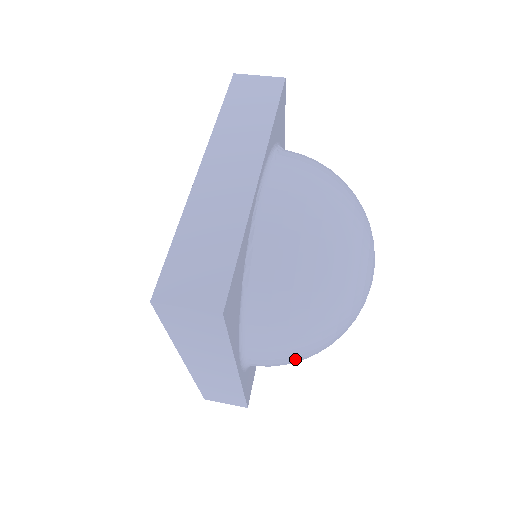
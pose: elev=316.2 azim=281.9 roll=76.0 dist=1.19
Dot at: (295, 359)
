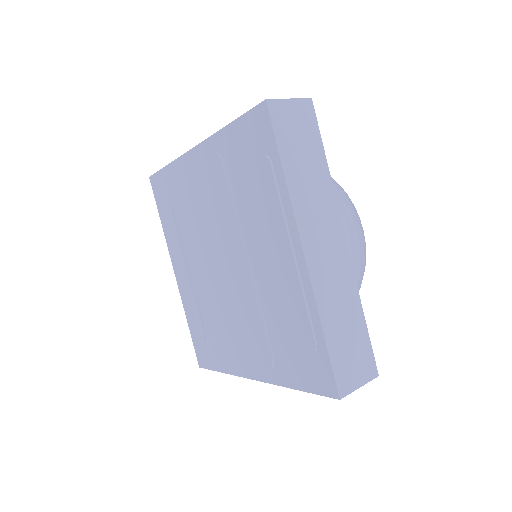
Dot at: occluded
